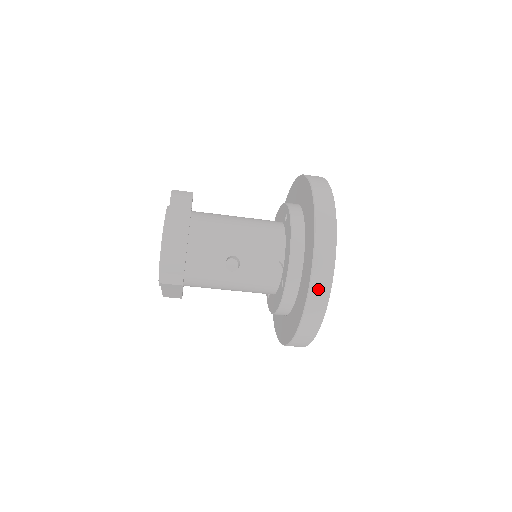
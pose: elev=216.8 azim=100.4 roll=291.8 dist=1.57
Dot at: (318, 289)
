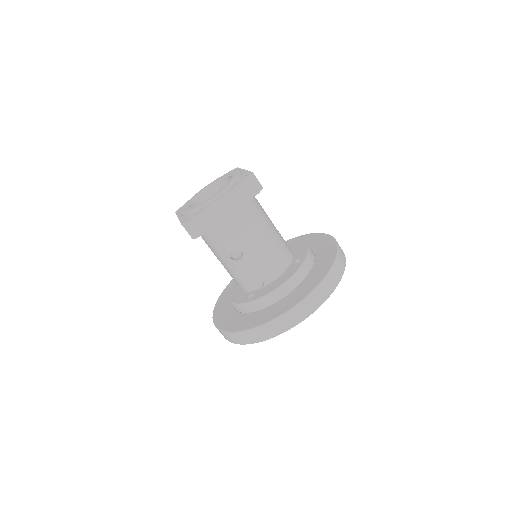
Dot at: (263, 332)
